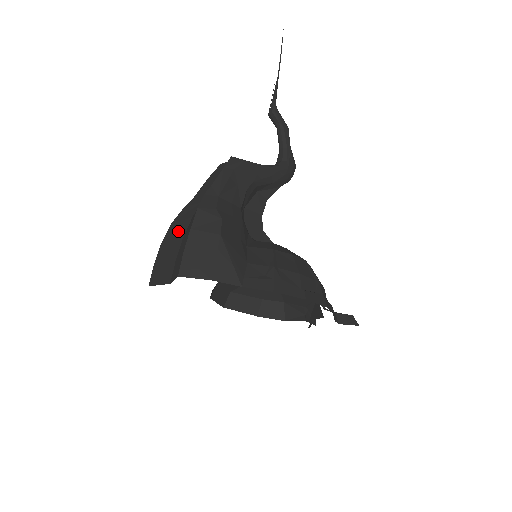
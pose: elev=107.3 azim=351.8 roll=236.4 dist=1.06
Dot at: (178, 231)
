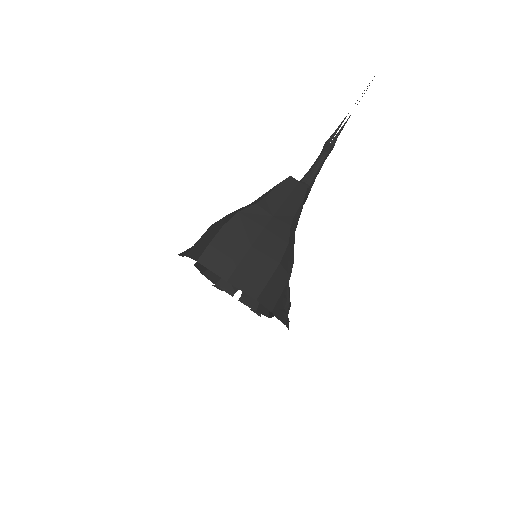
Dot at: (247, 231)
